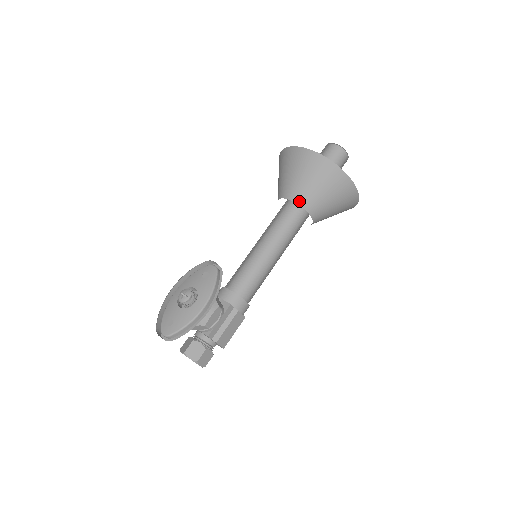
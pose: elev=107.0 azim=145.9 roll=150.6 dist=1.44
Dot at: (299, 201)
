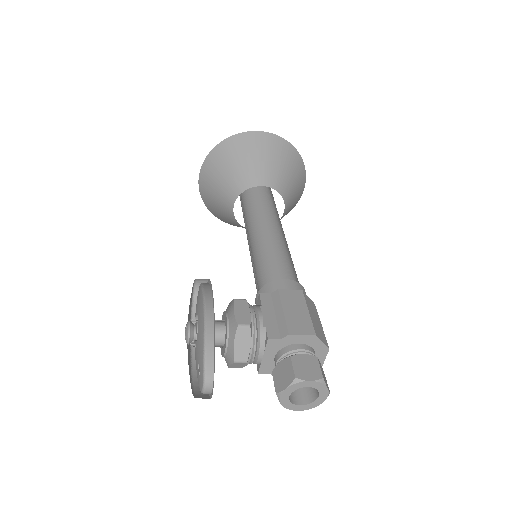
Dot at: (237, 193)
